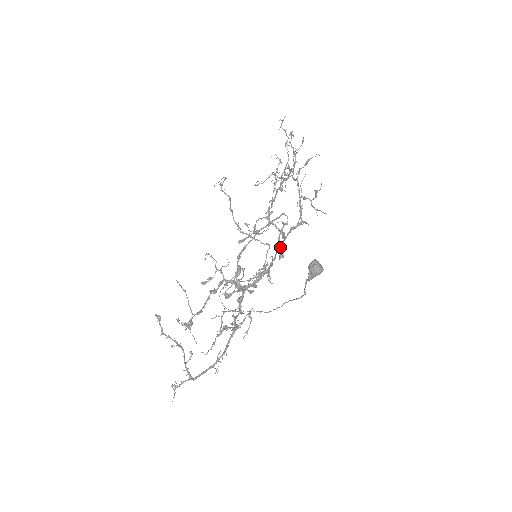
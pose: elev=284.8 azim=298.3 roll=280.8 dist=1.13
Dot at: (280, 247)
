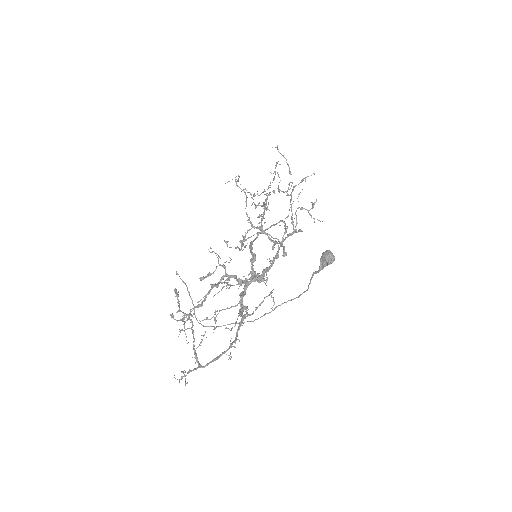
Dot at: (284, 246)
